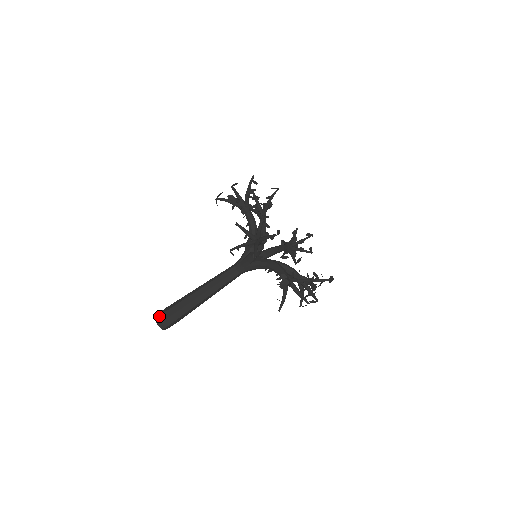
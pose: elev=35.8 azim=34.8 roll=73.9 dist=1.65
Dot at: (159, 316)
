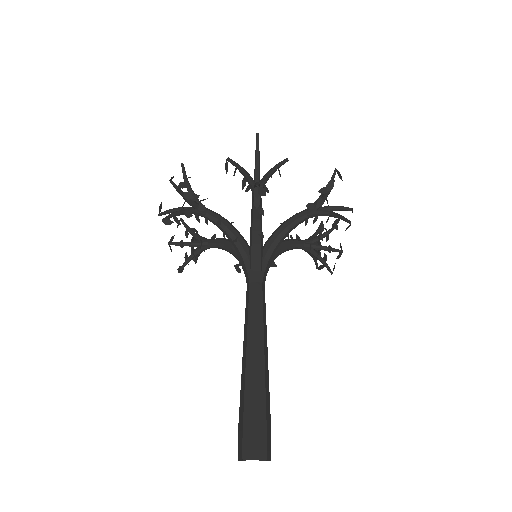
Dot at: occluded
